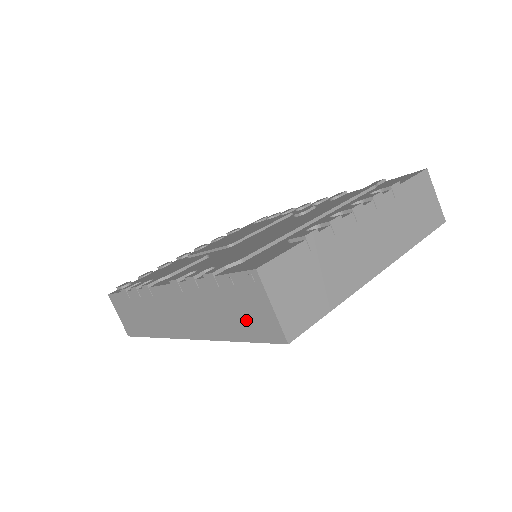
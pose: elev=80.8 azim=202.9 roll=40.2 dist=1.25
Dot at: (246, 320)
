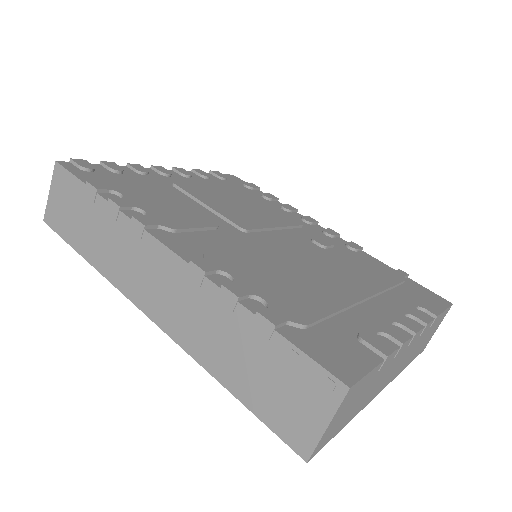
Dot at: (271, 396)
